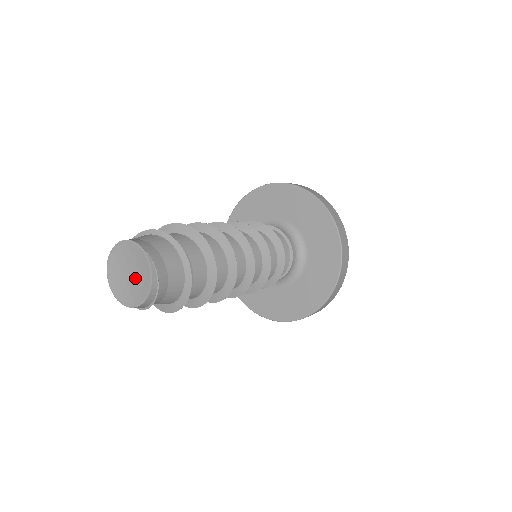
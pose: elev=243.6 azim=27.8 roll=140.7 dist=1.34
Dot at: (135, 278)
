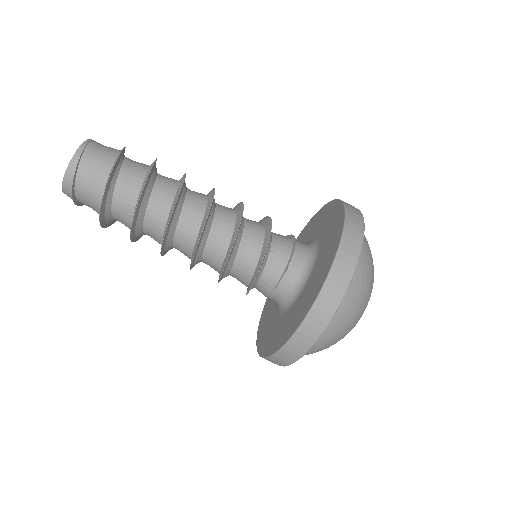
Dot at: occluded
